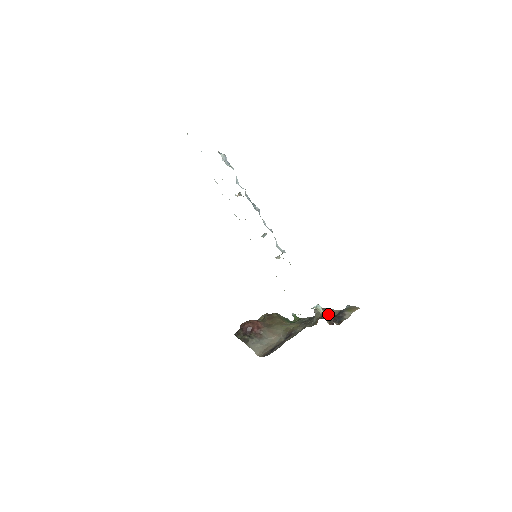
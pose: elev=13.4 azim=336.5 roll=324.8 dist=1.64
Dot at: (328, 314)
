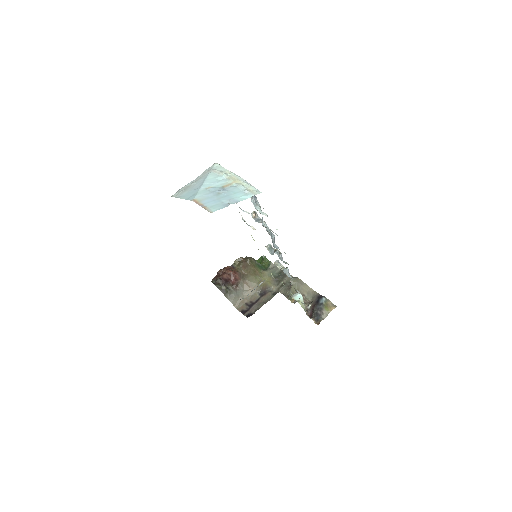
Dot at: (303, 291)
